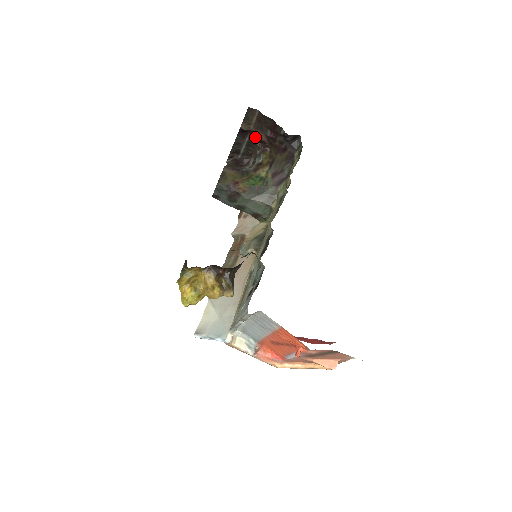
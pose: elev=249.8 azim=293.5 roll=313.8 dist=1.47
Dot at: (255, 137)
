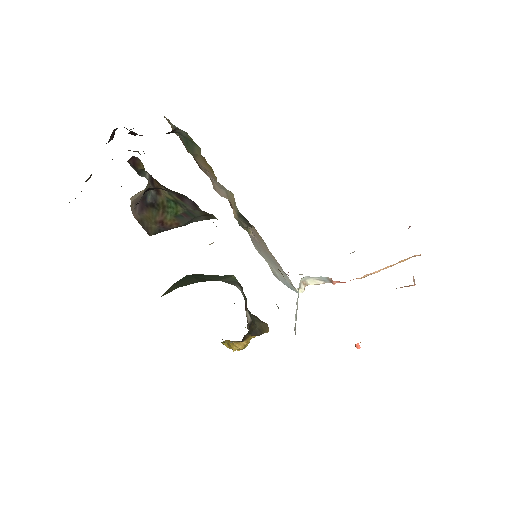
Dot at: occluded
